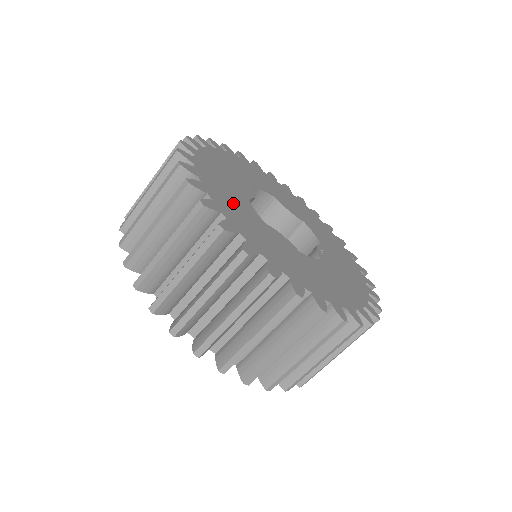
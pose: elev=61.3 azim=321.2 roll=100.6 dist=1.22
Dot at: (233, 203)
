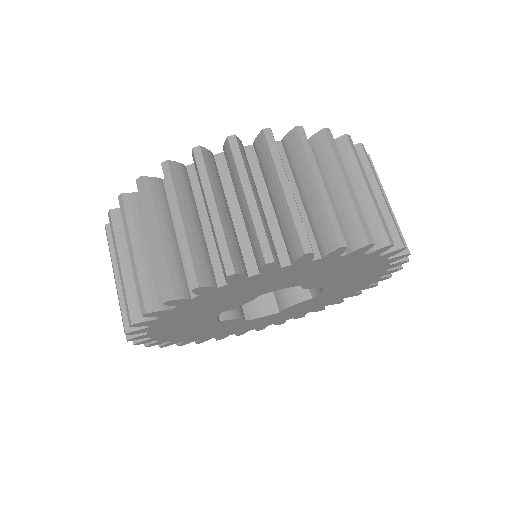
Dot at: occluded
